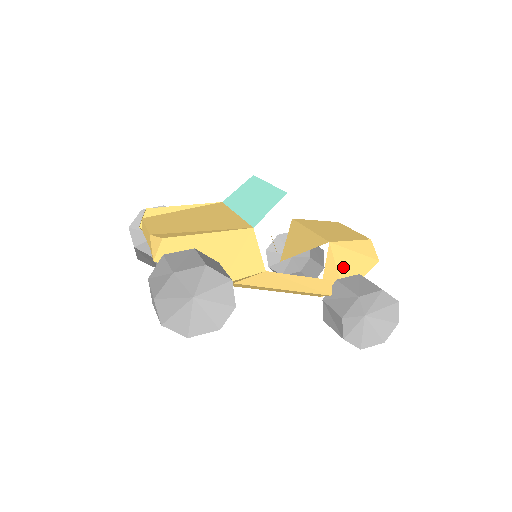
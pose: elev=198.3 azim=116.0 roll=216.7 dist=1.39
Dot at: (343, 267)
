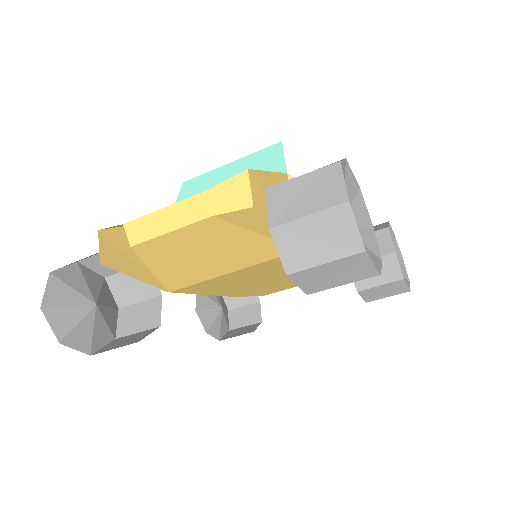
Dot at: occluded
